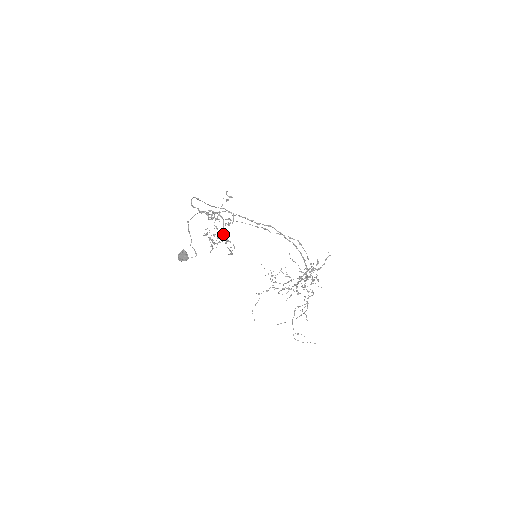
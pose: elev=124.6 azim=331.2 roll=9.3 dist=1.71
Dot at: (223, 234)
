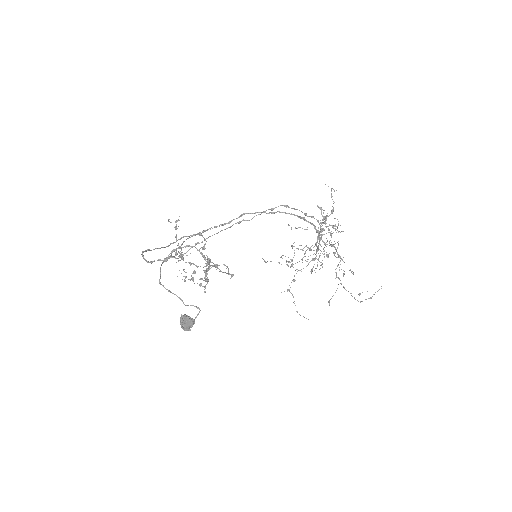
Dot at: (208, 263)
